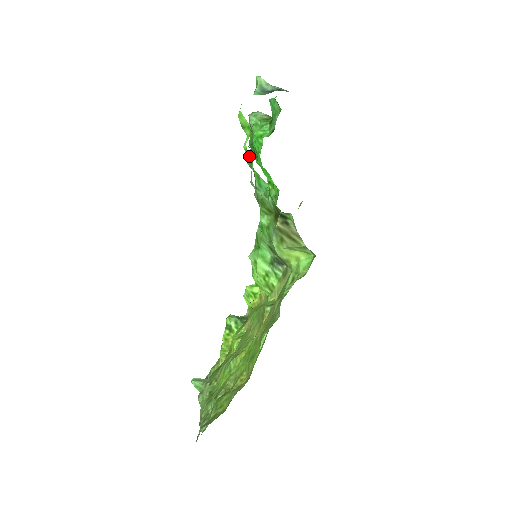
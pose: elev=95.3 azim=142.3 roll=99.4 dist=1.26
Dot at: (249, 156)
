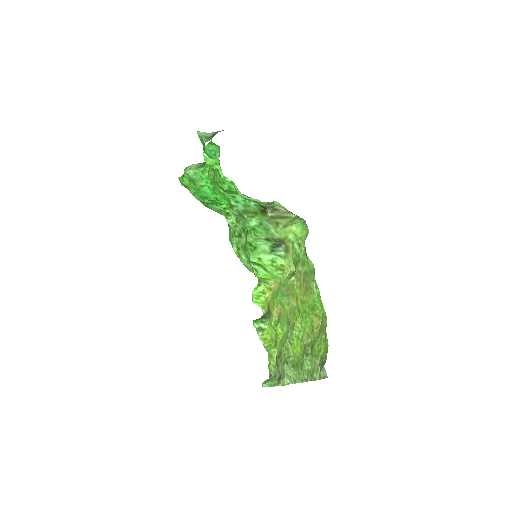
Dot at: (229, 180)
